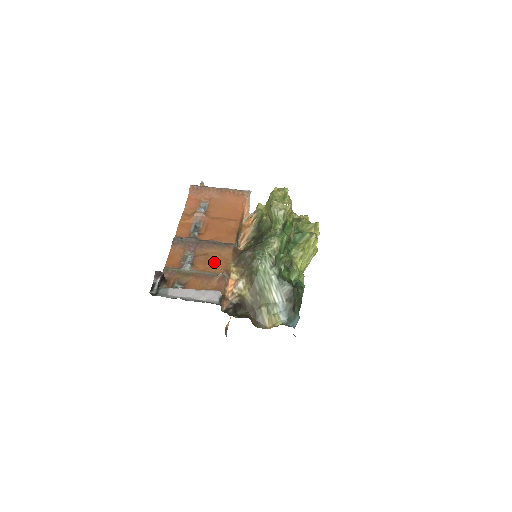
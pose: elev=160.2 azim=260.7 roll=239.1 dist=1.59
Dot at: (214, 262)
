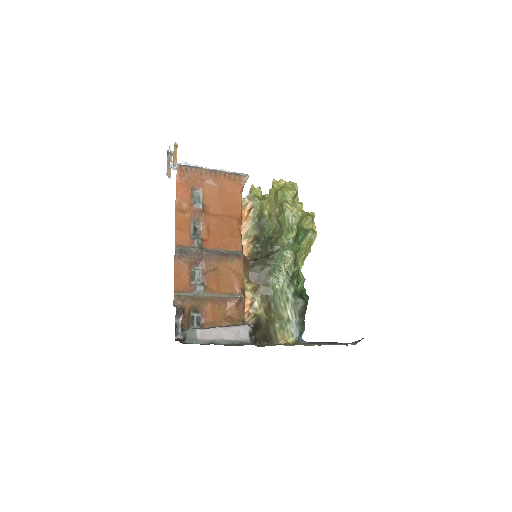
Dot at: (226, 279)
